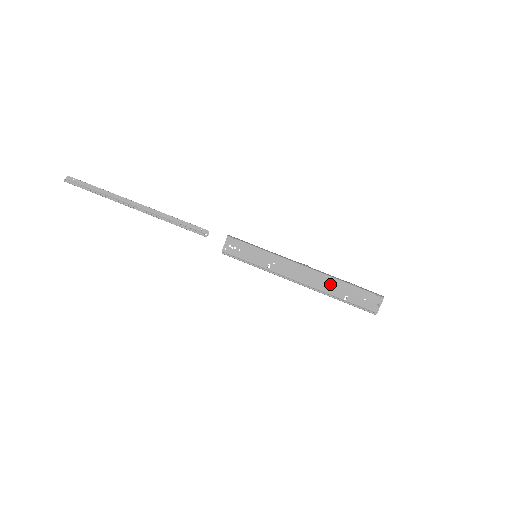
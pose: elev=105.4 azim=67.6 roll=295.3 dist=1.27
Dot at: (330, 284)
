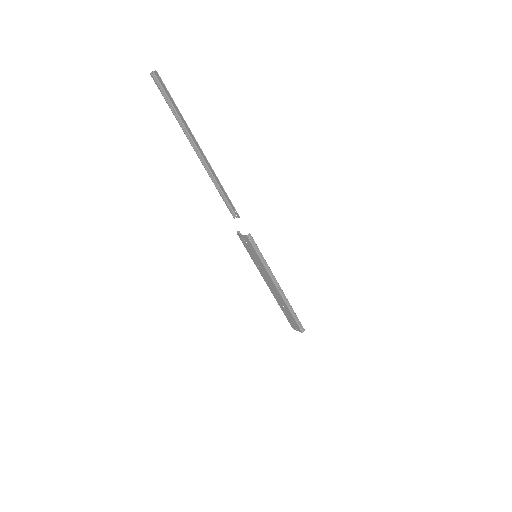
Dot at: (283, 304)
